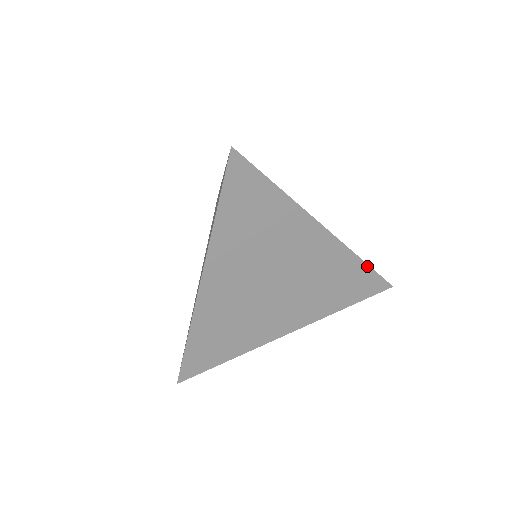
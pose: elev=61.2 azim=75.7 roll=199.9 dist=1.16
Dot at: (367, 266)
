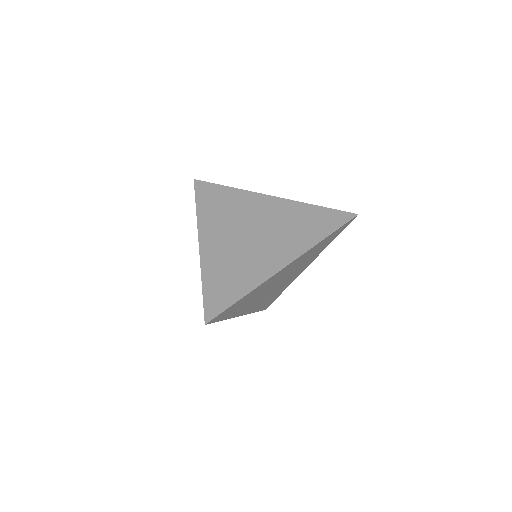
Dot at: (330, 235)
